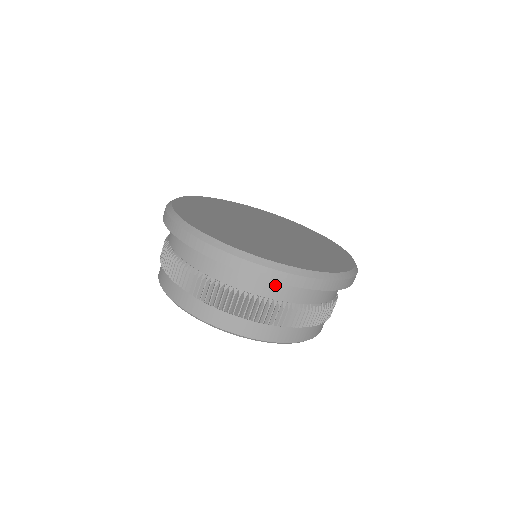
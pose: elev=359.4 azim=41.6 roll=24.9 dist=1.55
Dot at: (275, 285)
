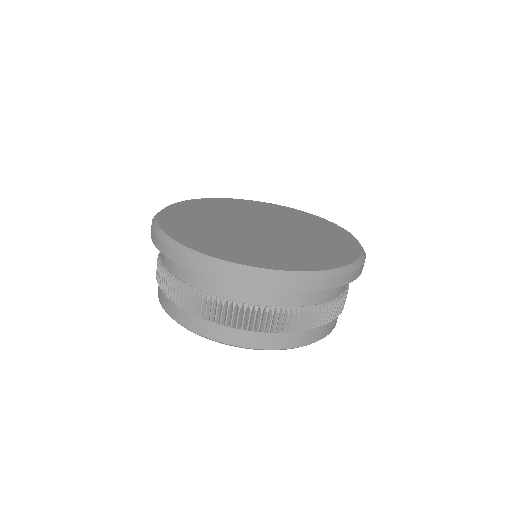
Dot at: (237, 286)
